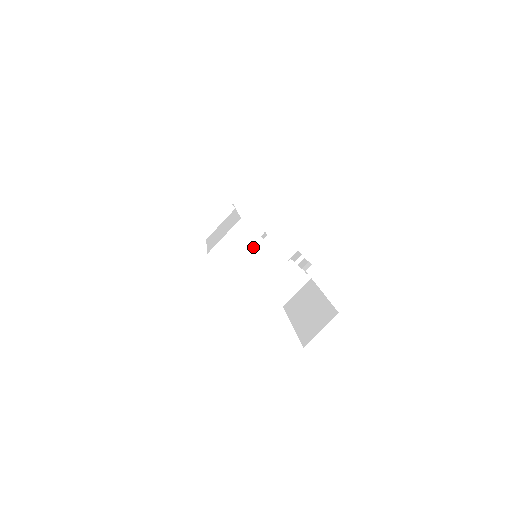
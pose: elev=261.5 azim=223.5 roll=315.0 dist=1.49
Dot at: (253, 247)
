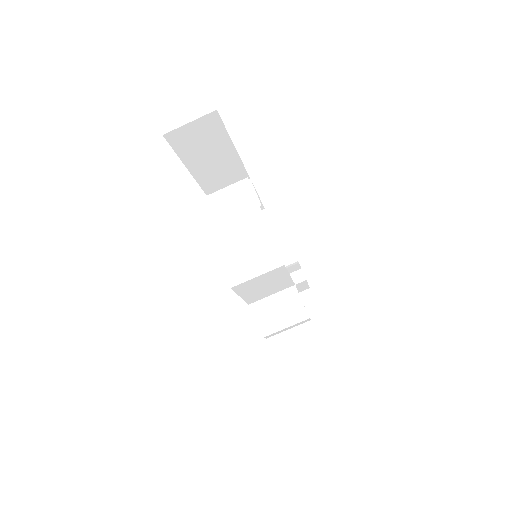
Dot at: (245, 211)
